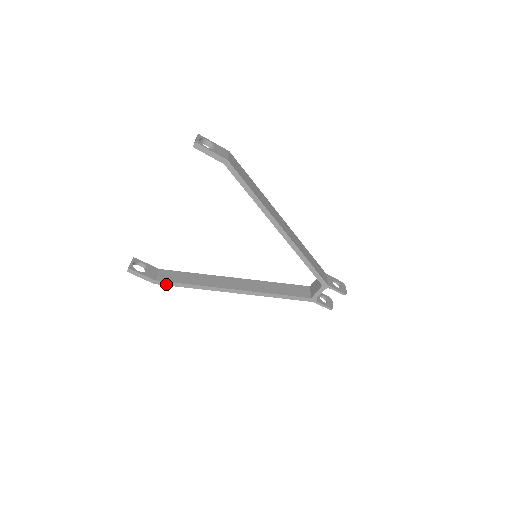
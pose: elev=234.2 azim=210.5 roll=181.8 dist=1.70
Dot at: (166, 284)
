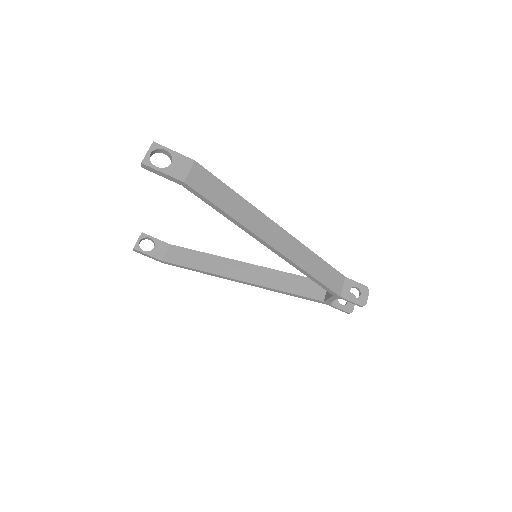
Dot at: (173, 265)
